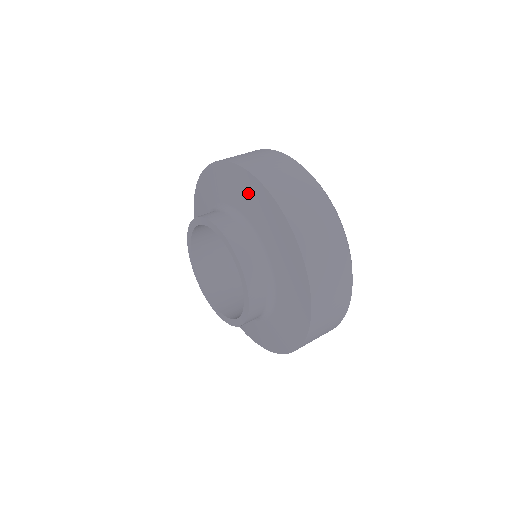
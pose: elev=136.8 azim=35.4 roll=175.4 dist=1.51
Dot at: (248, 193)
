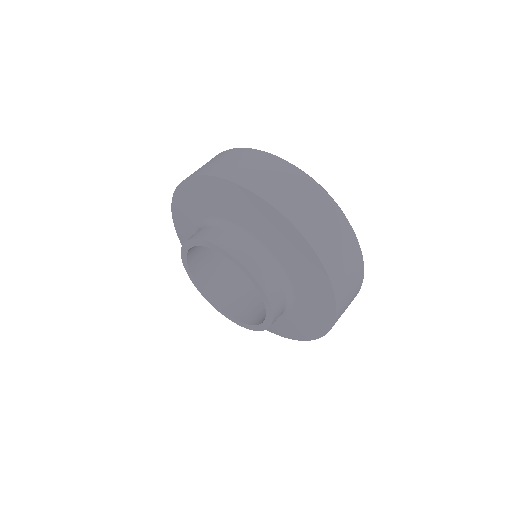
Dot at: (190, 200)
